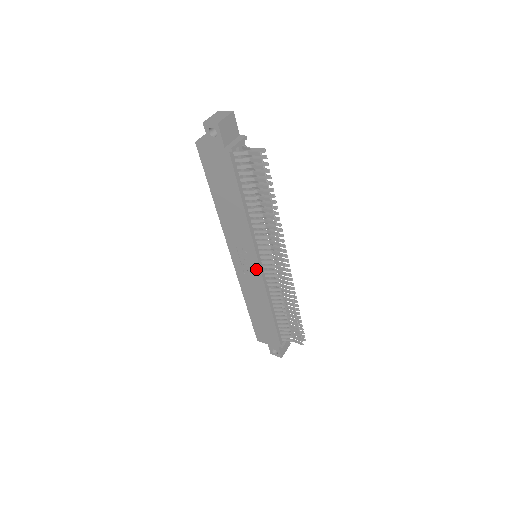
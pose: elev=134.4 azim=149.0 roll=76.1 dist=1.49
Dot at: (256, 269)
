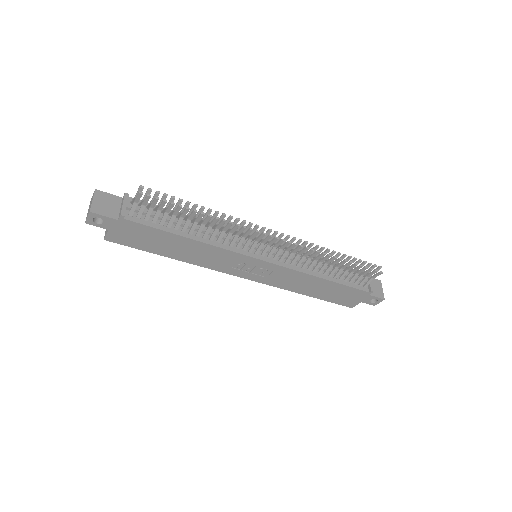
Dot at: (266, 265)
